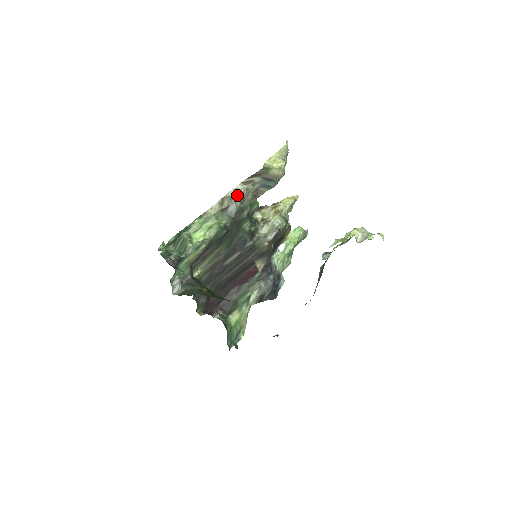
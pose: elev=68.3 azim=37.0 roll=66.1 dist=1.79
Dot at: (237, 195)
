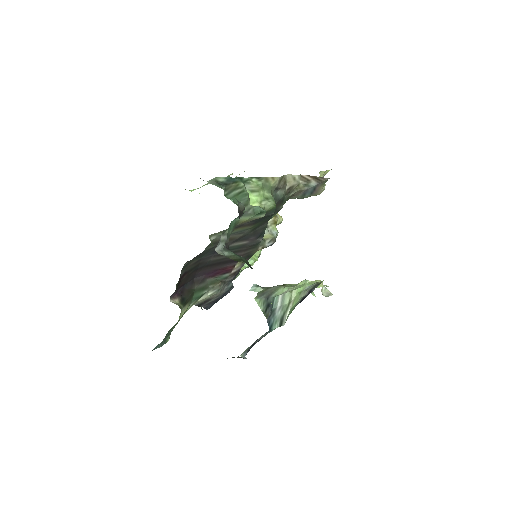
Dot at: (290, 183)
